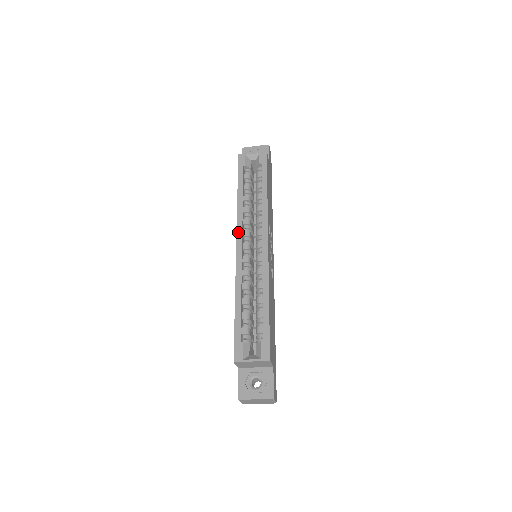
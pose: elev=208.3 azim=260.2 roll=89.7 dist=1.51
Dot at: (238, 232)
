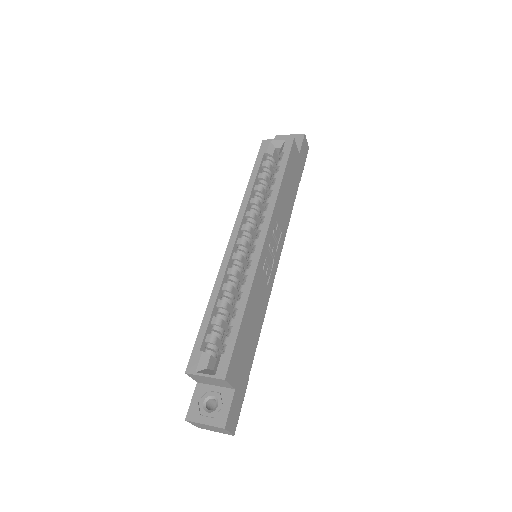
Dot at: (236, 224)
